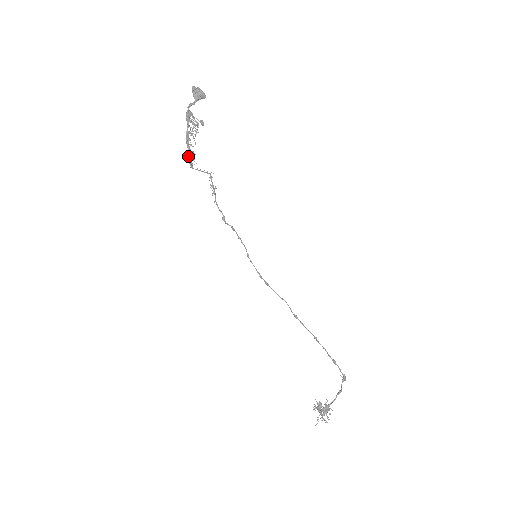
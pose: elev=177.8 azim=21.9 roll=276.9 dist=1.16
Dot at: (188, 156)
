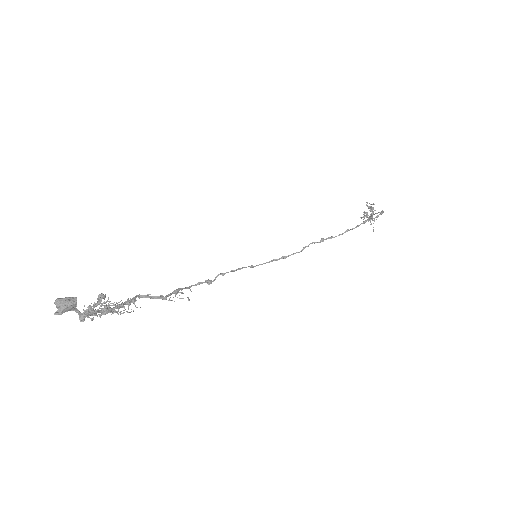
Dot at: (128, 309)
